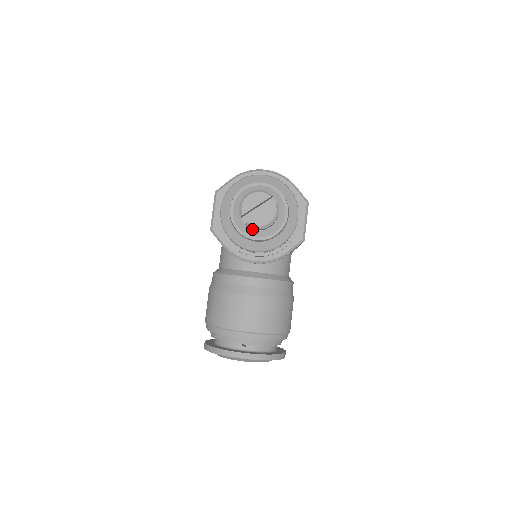
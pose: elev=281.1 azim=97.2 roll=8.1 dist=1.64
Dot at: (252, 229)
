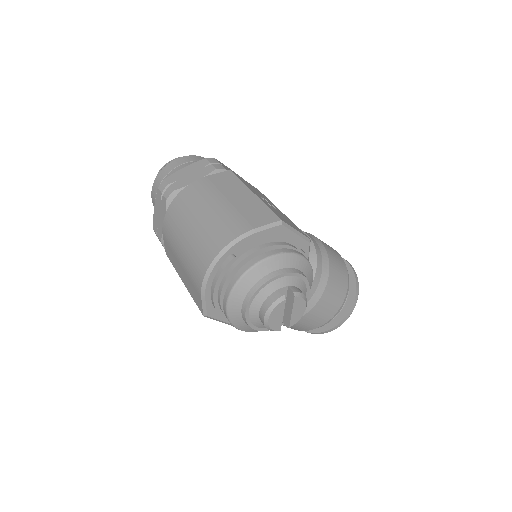
Dot at: occluded
